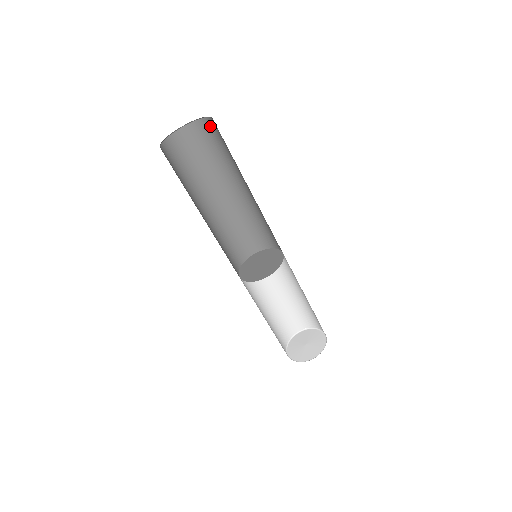
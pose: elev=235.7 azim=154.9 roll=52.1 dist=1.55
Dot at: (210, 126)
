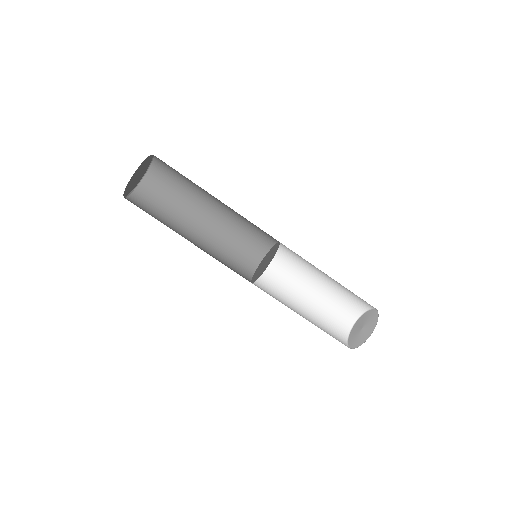
Dot at: (161, 164)
